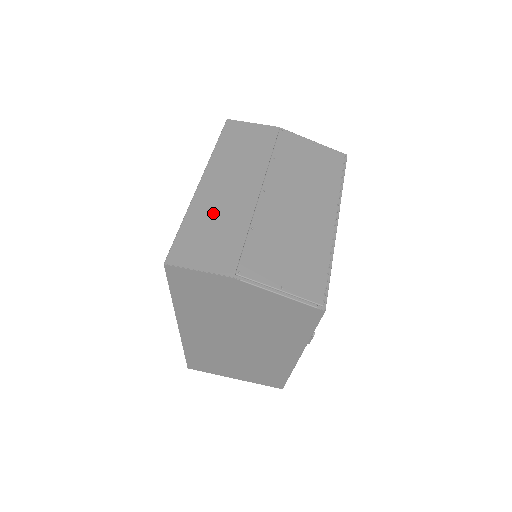
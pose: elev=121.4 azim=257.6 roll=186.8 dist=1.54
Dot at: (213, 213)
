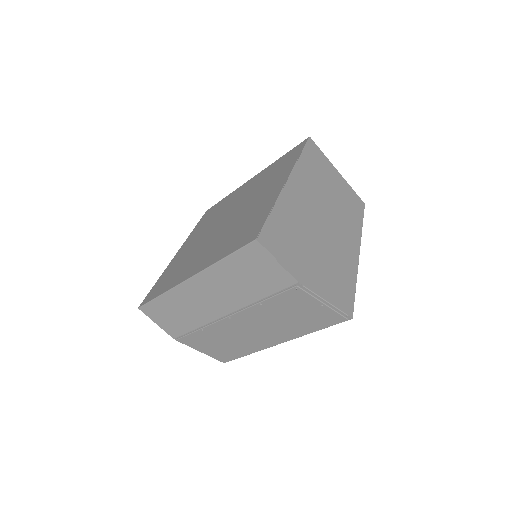
Dot at: (184, 305)
